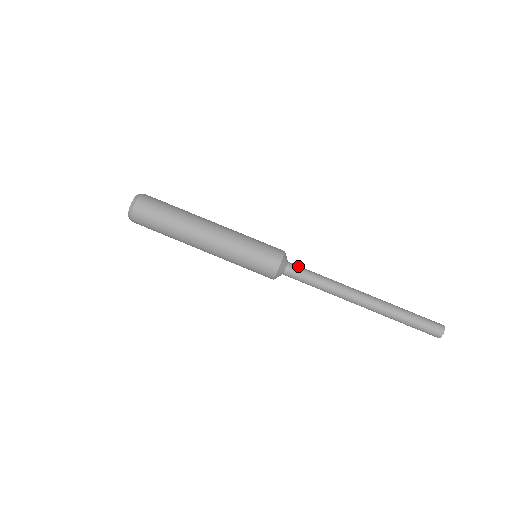
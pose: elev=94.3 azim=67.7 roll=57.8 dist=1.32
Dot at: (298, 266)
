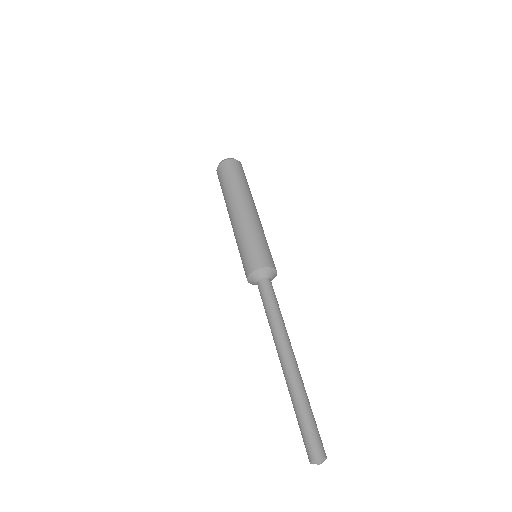
Dot at: occluded
